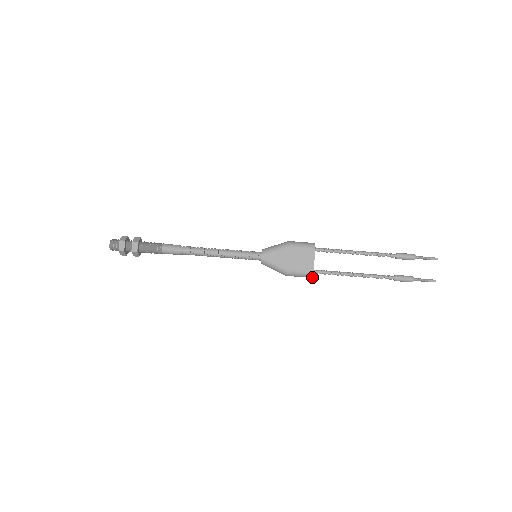
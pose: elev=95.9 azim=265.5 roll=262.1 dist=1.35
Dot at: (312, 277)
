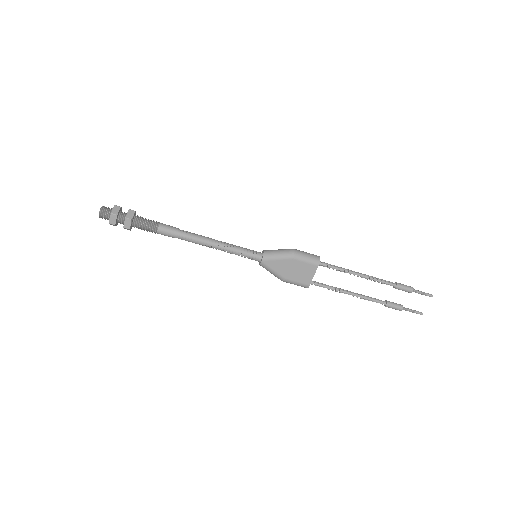
Dot at: occluded
